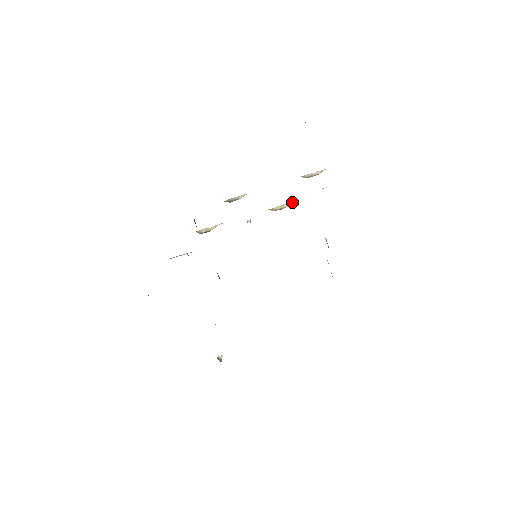
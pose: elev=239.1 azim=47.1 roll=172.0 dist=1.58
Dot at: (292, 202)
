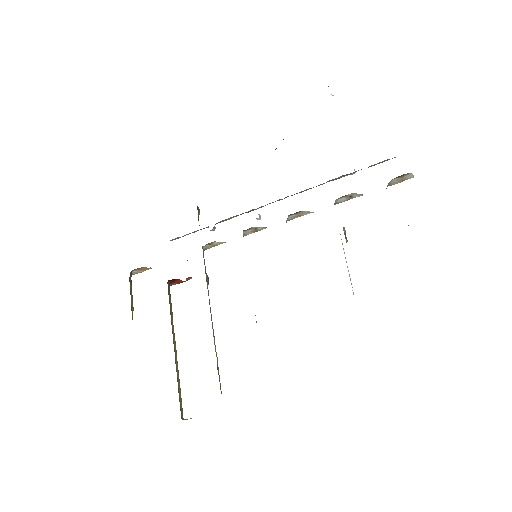
Dot at: occluded
